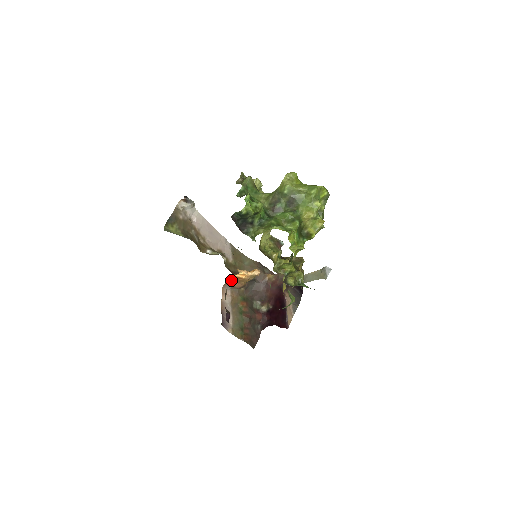
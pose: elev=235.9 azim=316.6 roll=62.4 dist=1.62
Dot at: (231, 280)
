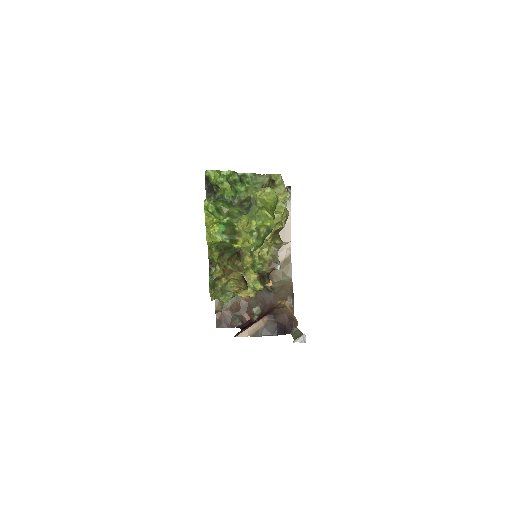
Dot at: occluded
